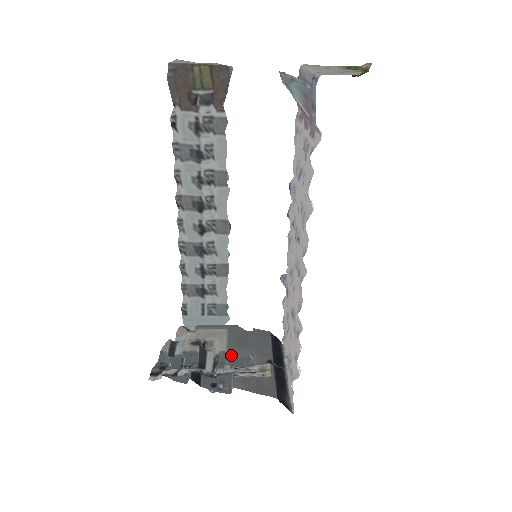
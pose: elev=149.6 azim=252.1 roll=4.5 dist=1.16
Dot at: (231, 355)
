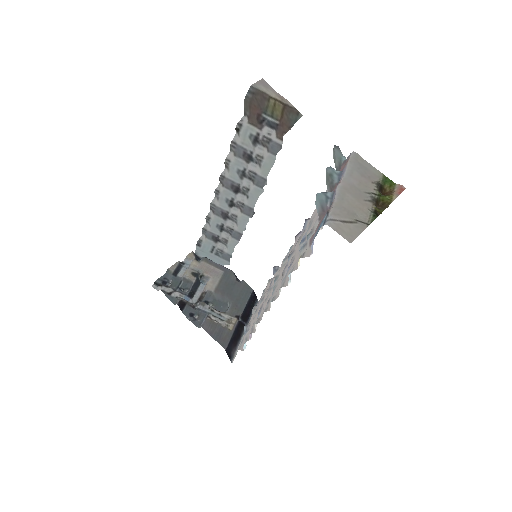
Dot at: (215, 296)
